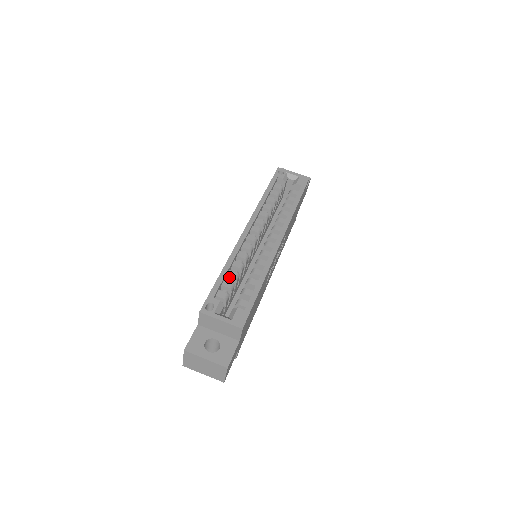
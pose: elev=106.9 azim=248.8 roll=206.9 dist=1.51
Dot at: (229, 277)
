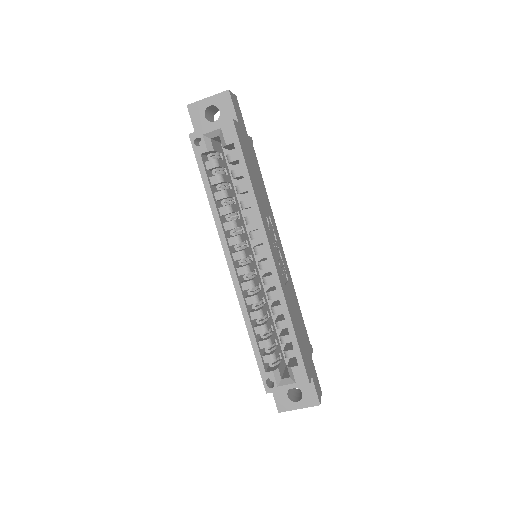
Dot at: (259, 333)
